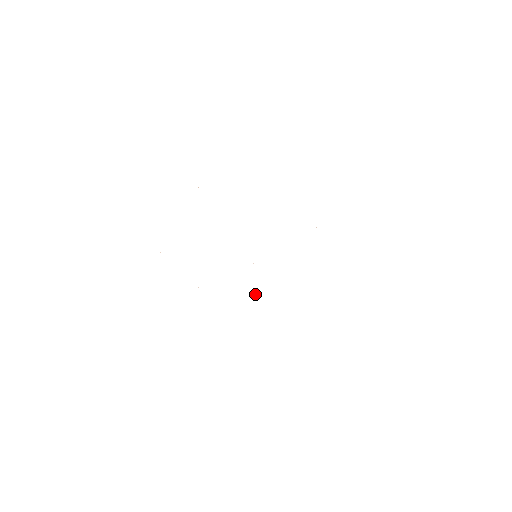
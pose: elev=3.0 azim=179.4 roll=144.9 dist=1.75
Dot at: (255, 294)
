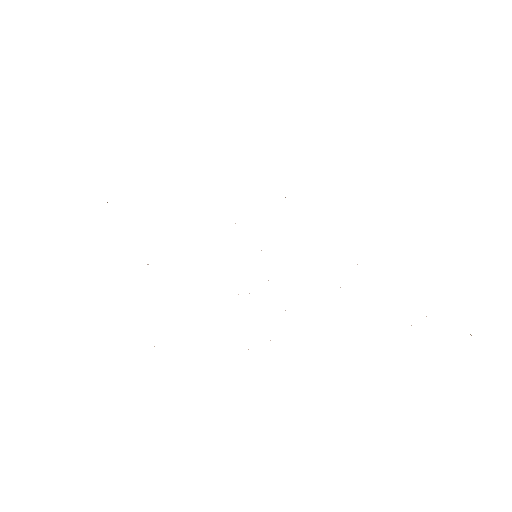
Dot at: occluded
